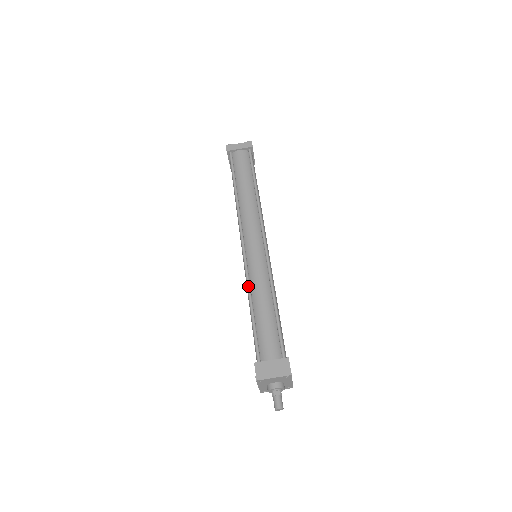
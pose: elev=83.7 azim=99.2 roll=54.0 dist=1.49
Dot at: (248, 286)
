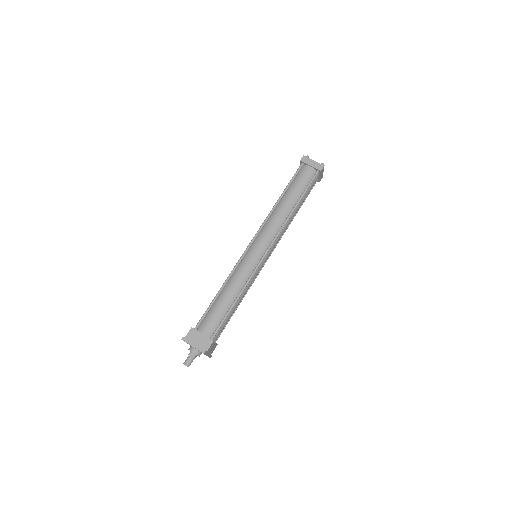
Dot at: (230, 274)
